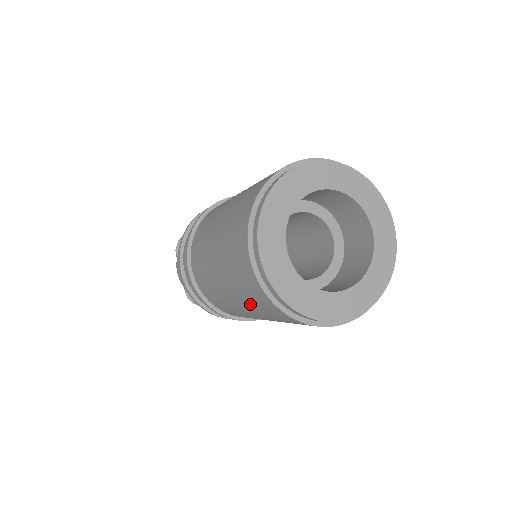
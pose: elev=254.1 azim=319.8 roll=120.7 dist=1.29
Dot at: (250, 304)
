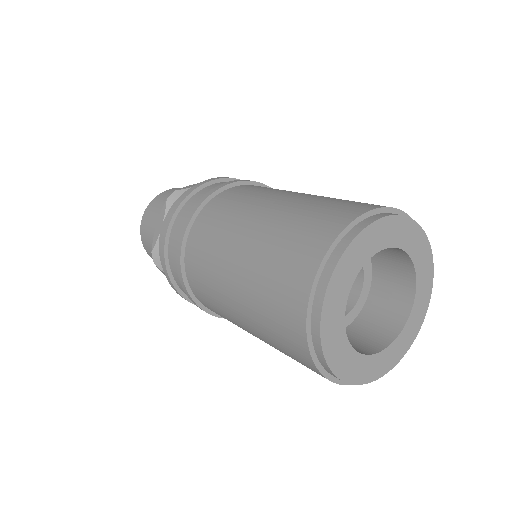
Dot at: occluded
